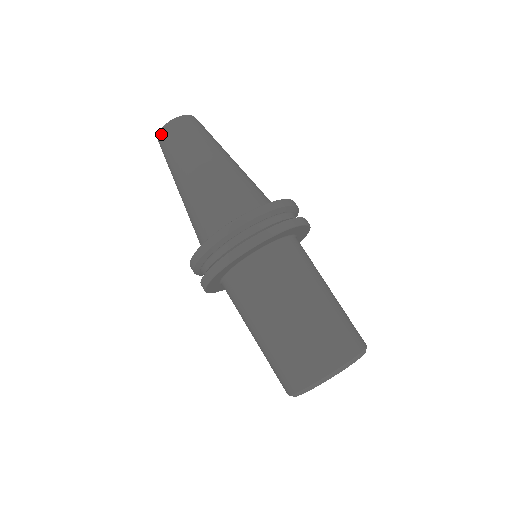
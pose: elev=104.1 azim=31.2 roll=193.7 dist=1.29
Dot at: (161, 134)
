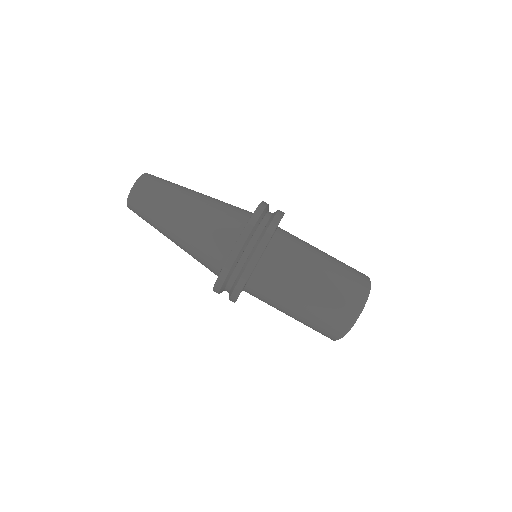
Dot at: (136, 187)
